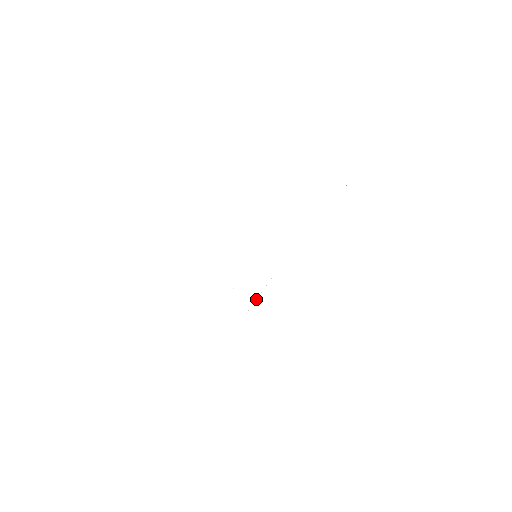
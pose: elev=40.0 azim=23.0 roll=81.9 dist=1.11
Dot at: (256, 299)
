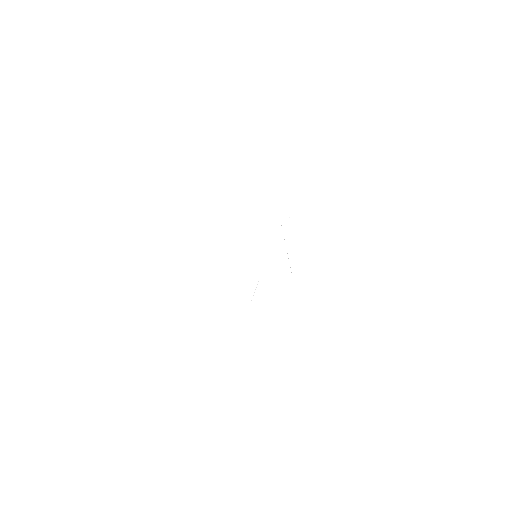
Dot at: occluded
